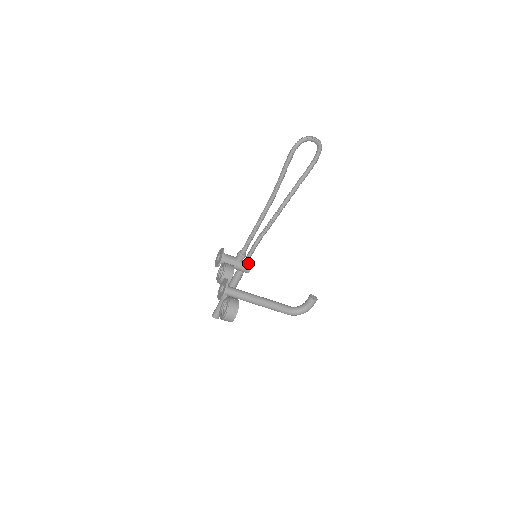
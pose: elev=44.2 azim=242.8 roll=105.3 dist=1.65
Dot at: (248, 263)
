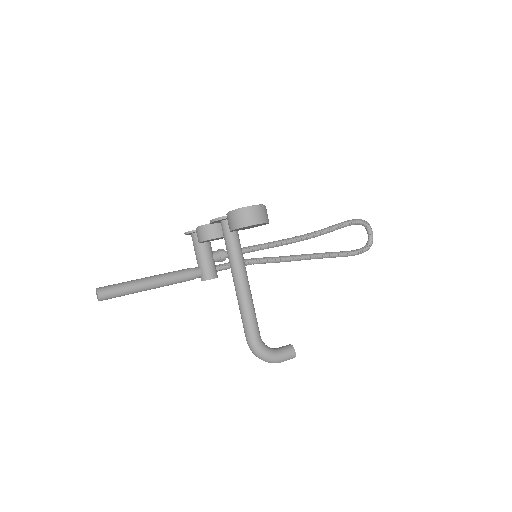
Dot at: (217, 271)
